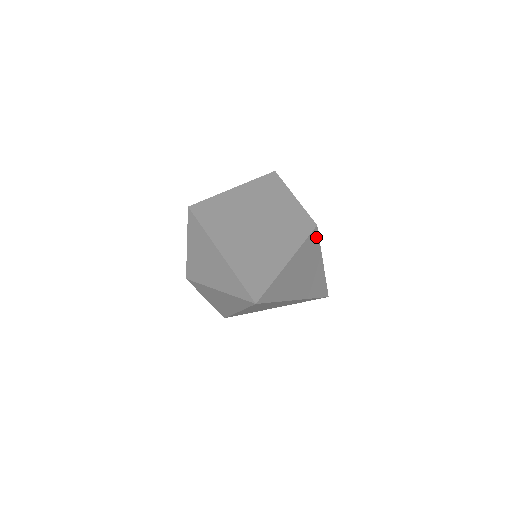
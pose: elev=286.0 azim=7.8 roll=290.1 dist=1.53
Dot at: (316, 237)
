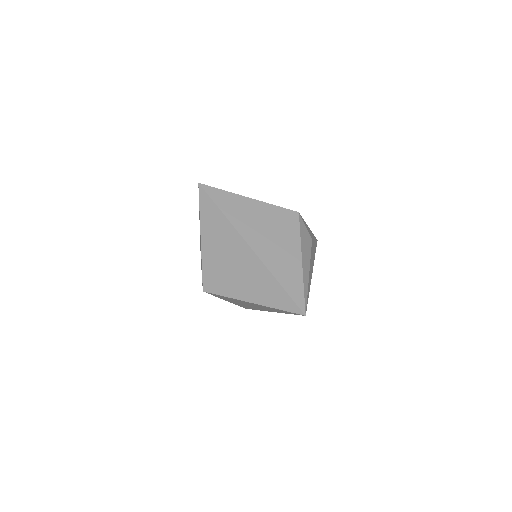
Dot at: (295, 221)
